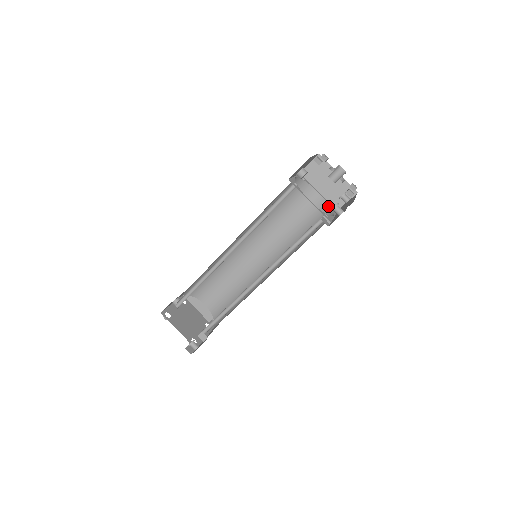
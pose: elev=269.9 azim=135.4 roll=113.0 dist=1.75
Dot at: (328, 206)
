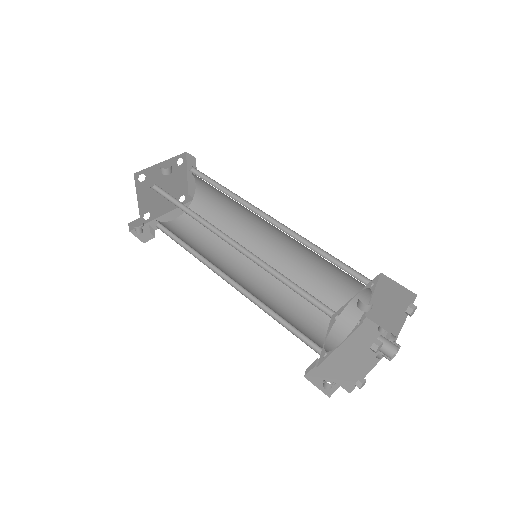
Dot at: (358, 319)
